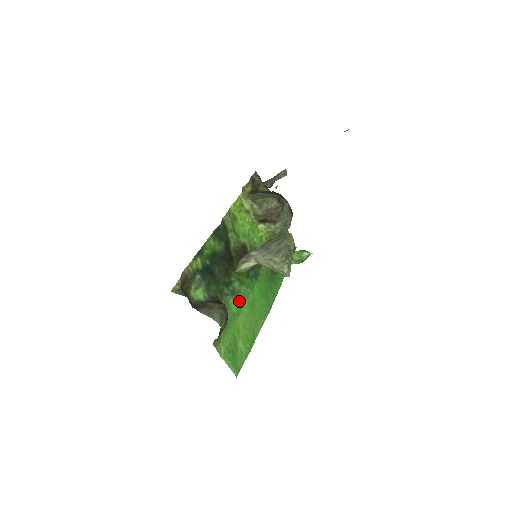
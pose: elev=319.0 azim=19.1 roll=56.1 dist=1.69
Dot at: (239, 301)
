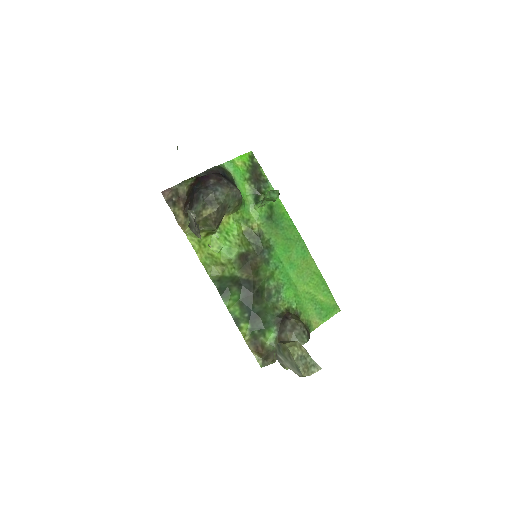
Dot at: (286, 285)
